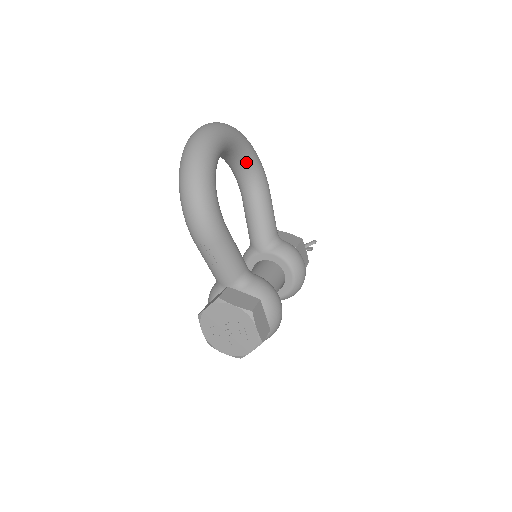
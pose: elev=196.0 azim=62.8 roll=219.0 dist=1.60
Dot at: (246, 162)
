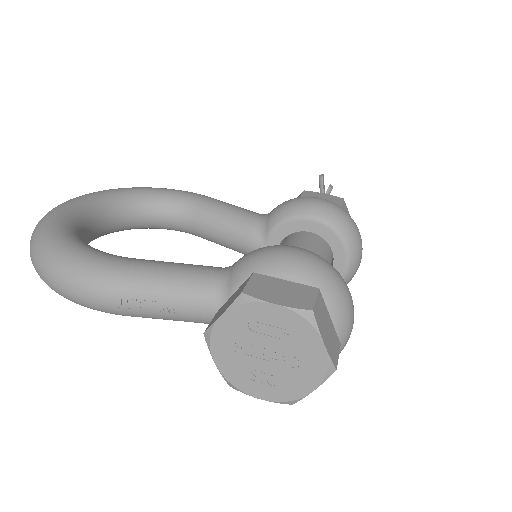
Dot at: (145, 203)
